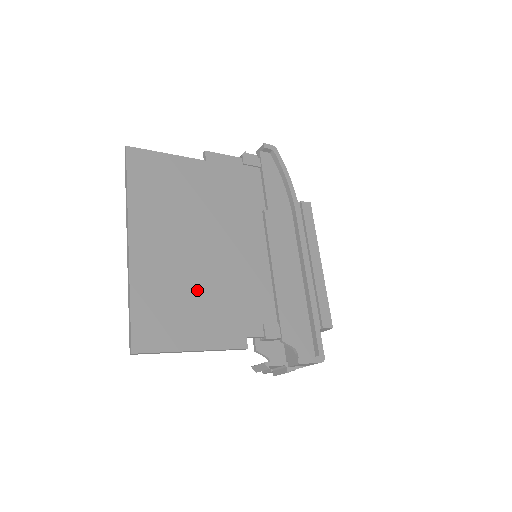
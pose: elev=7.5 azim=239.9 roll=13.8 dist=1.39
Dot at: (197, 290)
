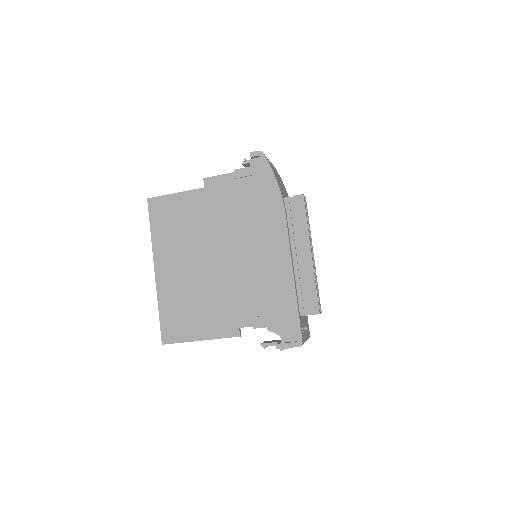
Dot at: (201, 297)
